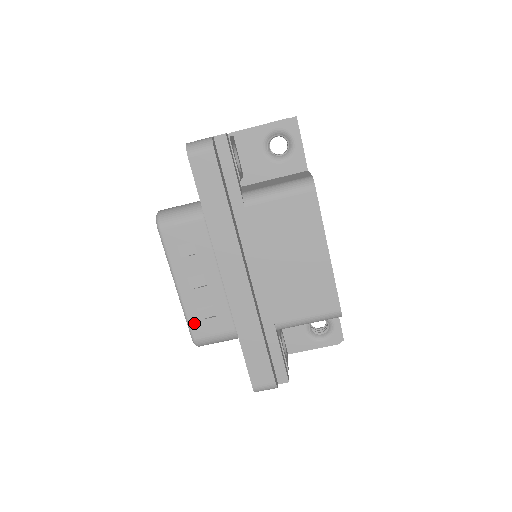
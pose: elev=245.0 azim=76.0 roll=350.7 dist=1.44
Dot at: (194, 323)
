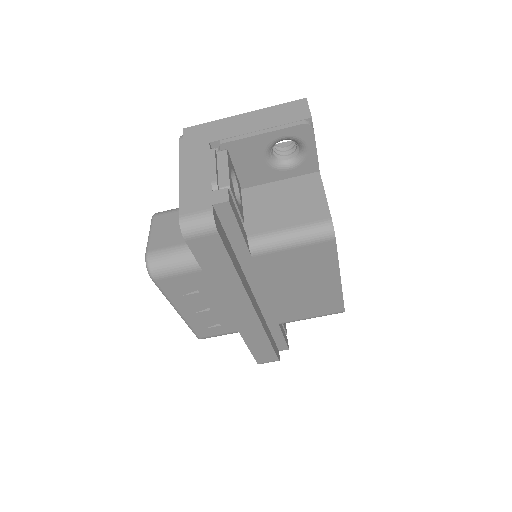
Dot at: (199, 331)
